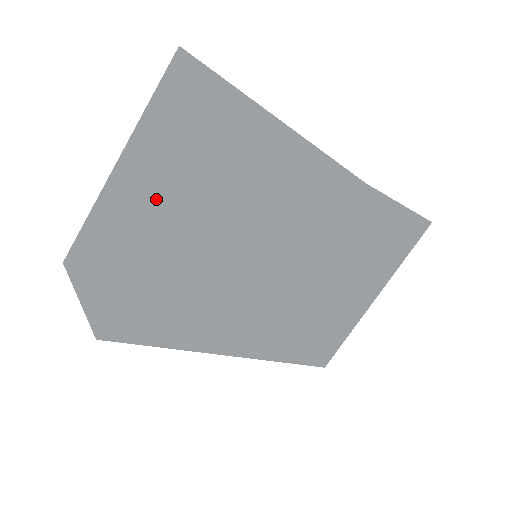
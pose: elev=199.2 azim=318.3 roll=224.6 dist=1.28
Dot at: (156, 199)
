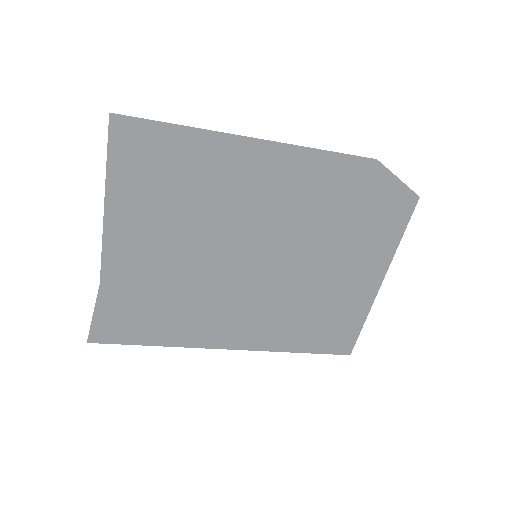
Dot at: (148, 226)
